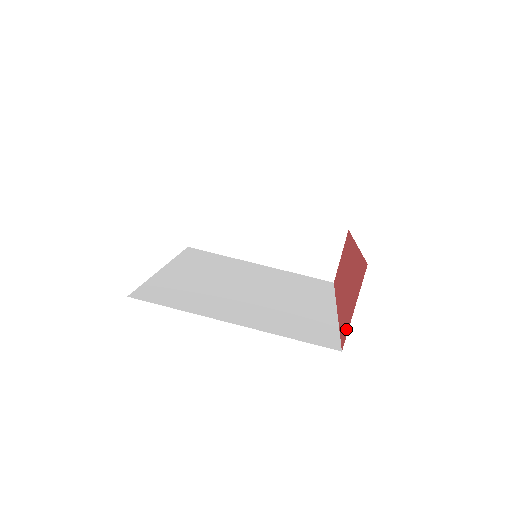
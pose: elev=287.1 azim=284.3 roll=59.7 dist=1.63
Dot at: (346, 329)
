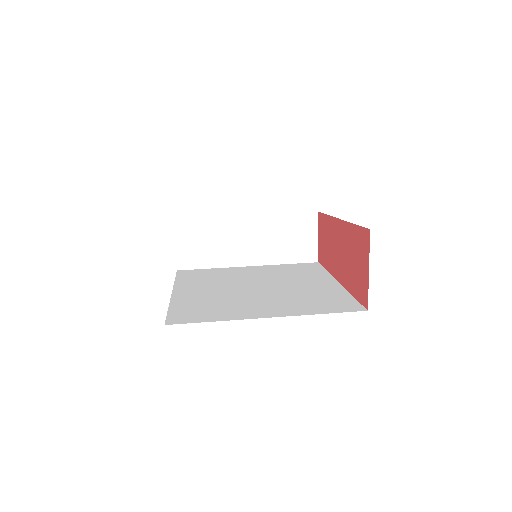
Dot at: (364, 291)
